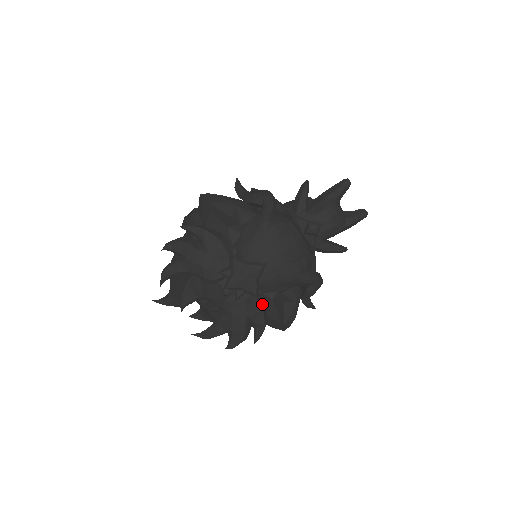
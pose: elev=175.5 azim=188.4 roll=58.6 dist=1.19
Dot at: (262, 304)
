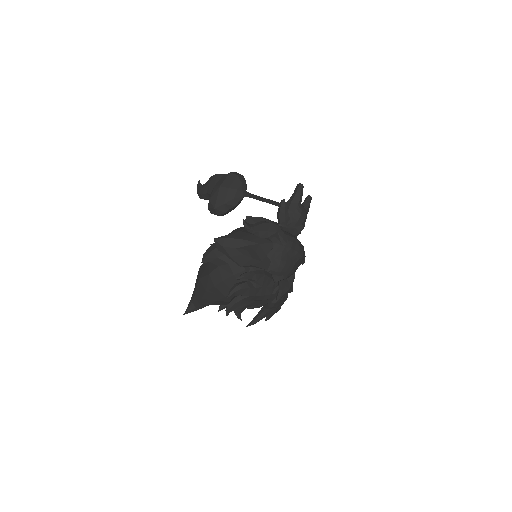
Dot at: occluded
